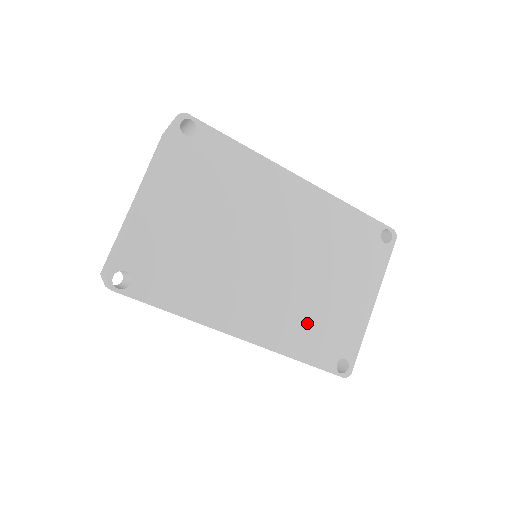
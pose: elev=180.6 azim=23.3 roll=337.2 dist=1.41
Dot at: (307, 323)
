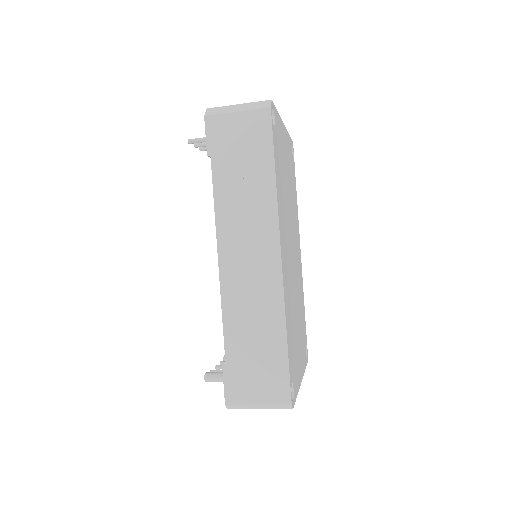
Dot at: (291, 321)
